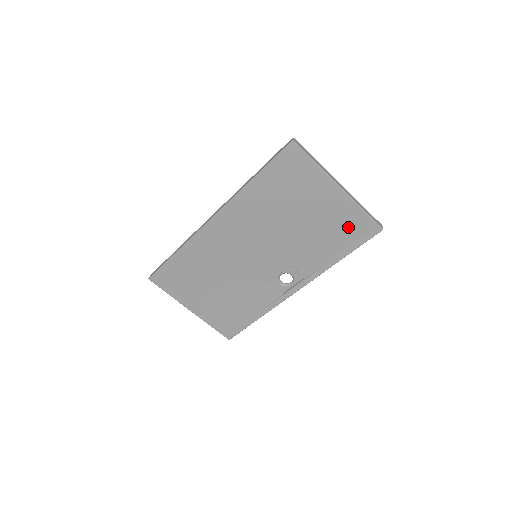
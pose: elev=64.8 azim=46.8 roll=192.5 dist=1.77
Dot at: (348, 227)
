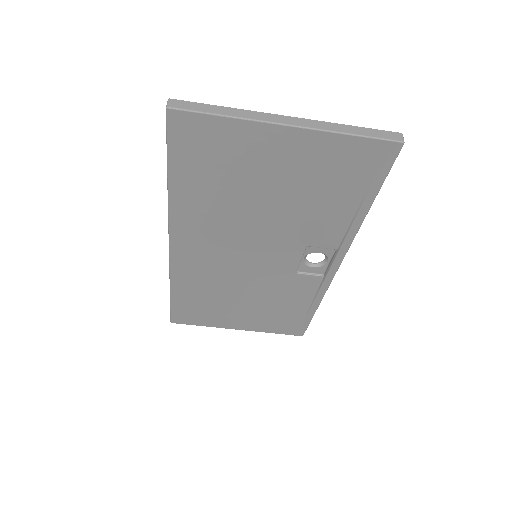
Dot at: (346, 168)
